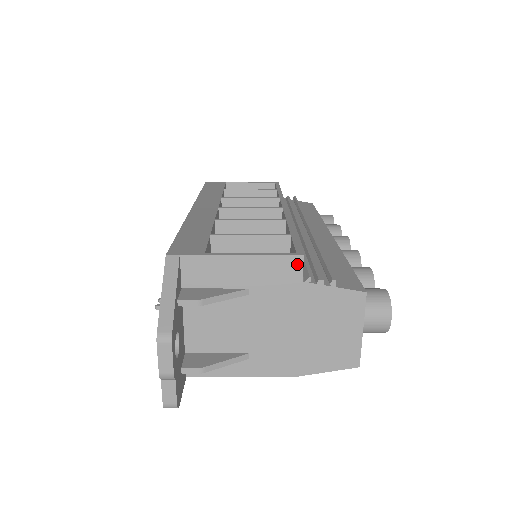
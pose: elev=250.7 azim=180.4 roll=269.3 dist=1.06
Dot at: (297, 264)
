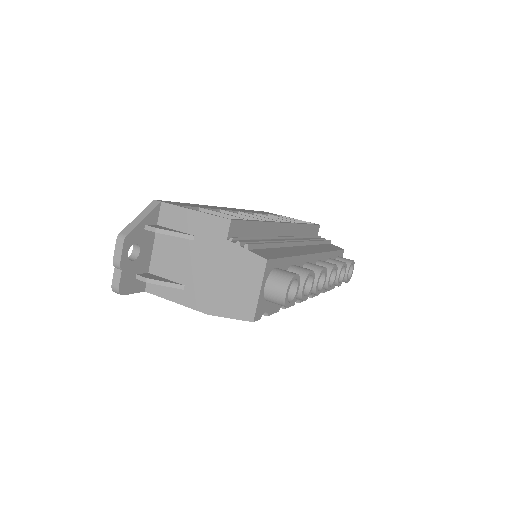
Dot at: (226, 225)
